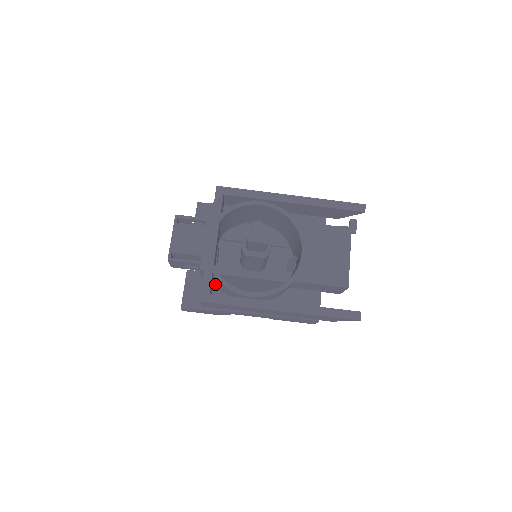
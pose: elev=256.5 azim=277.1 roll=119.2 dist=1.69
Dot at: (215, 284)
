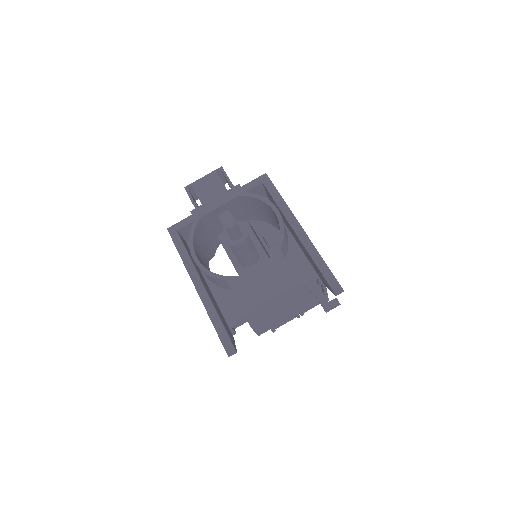
Dot at: occluded
